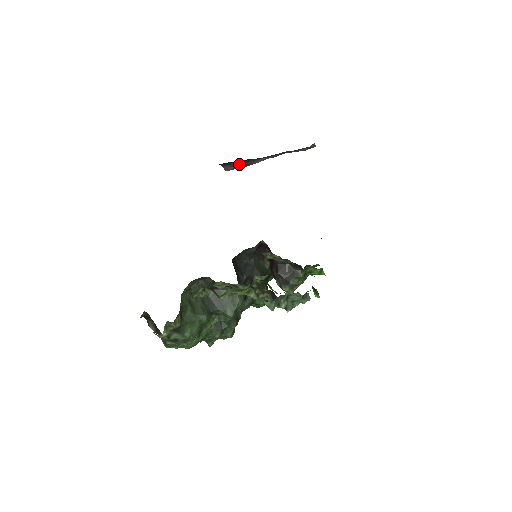
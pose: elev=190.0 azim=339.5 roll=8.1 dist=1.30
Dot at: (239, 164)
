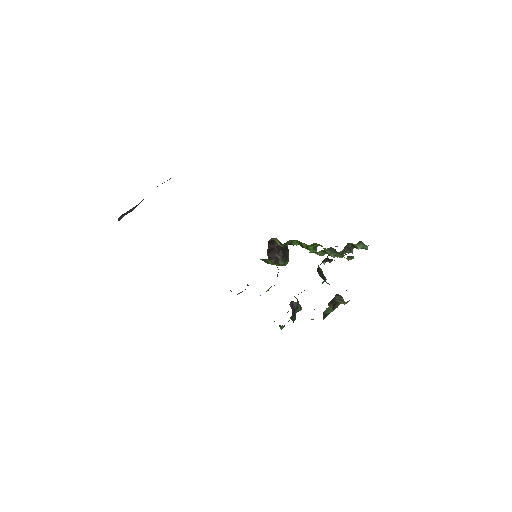
Dot at: (131, 209)
